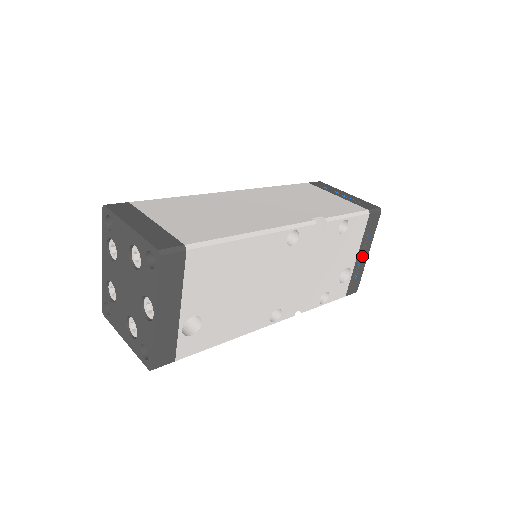
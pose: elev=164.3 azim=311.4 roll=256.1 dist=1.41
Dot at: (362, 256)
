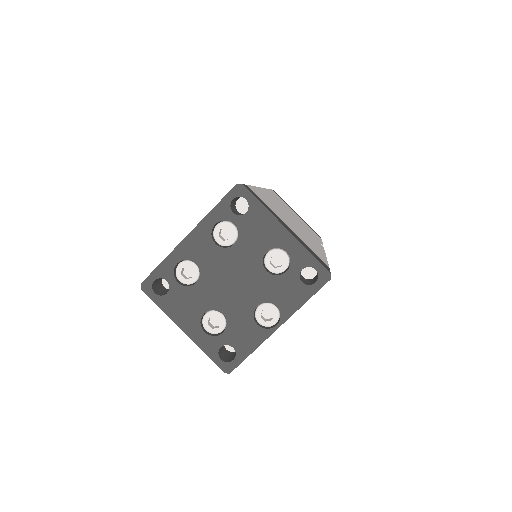
Dot at: occluded
